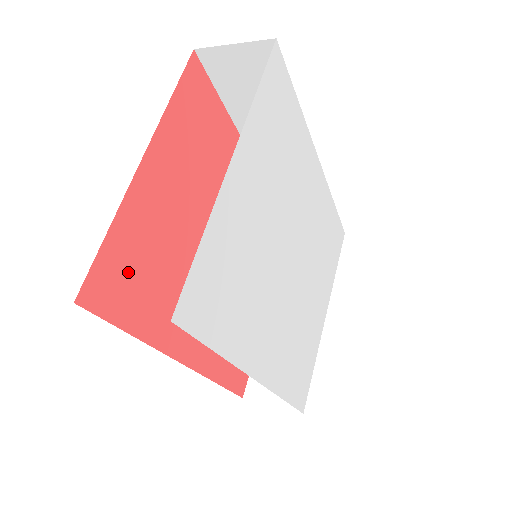
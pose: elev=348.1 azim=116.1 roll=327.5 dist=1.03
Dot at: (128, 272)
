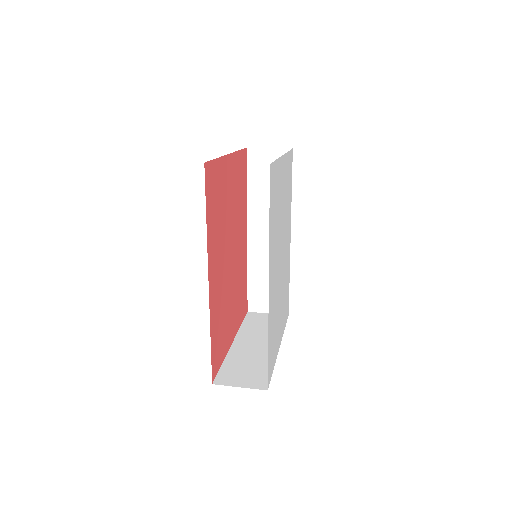
Dot at: (214, 187)
